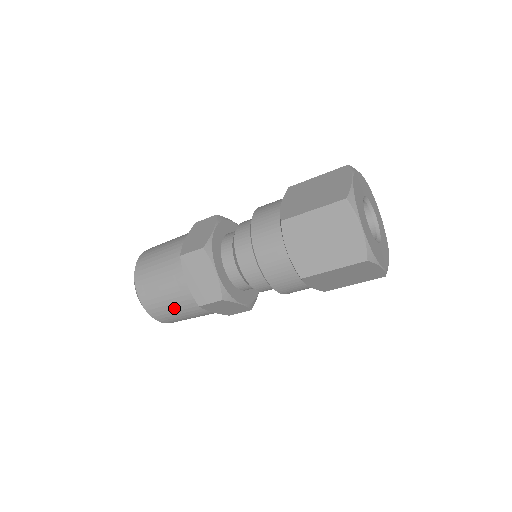
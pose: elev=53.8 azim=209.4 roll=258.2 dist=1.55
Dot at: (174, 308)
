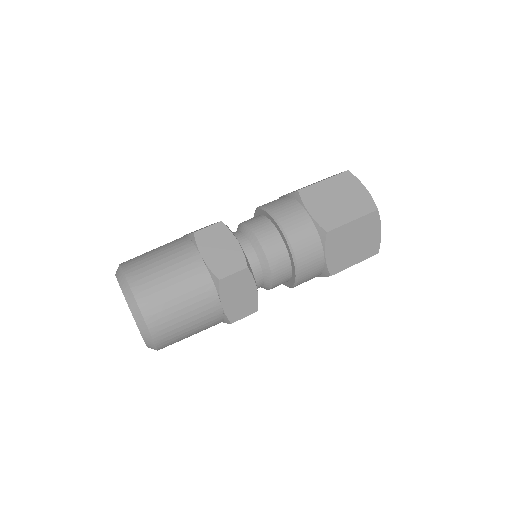
Dot at: (180, 296)
